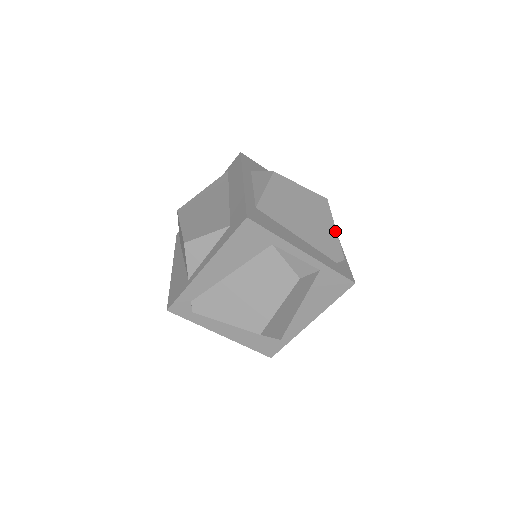
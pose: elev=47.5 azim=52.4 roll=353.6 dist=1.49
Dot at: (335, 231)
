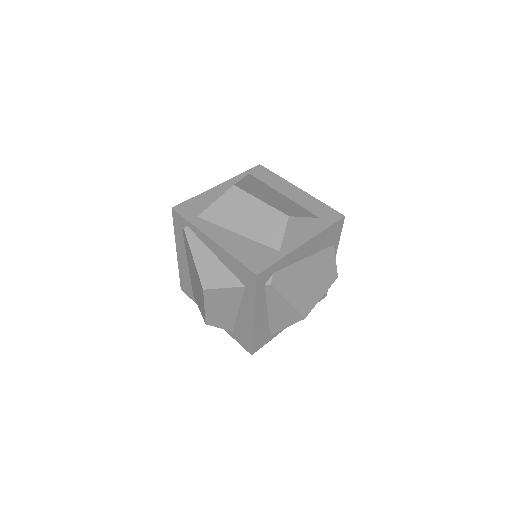
Dot at: occluded
